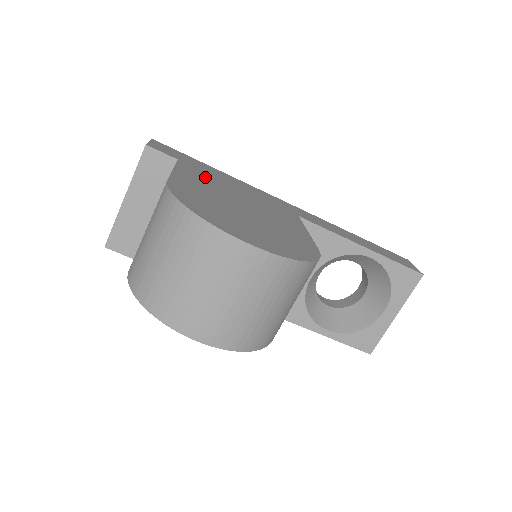
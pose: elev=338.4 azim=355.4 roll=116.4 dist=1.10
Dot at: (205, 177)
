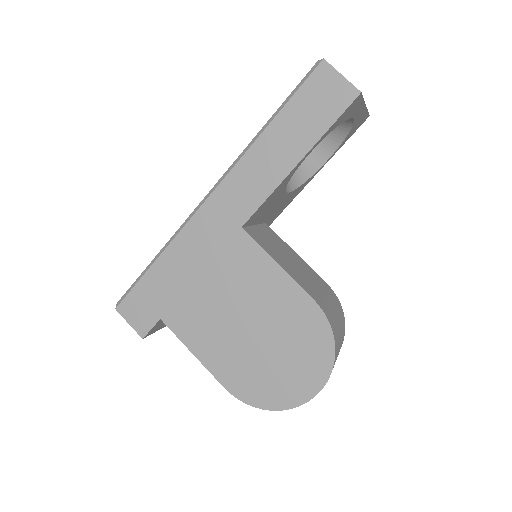
Dot at: (192, 317)
